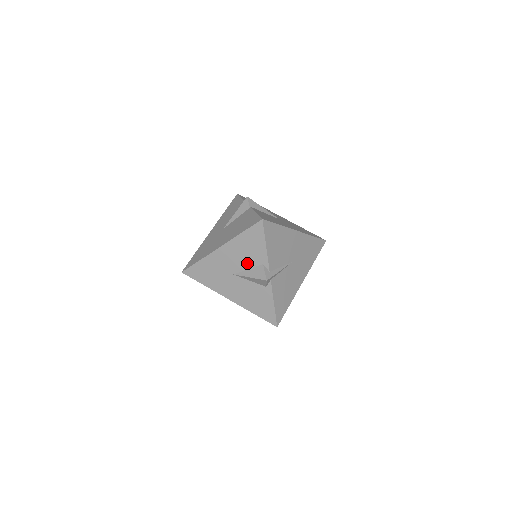
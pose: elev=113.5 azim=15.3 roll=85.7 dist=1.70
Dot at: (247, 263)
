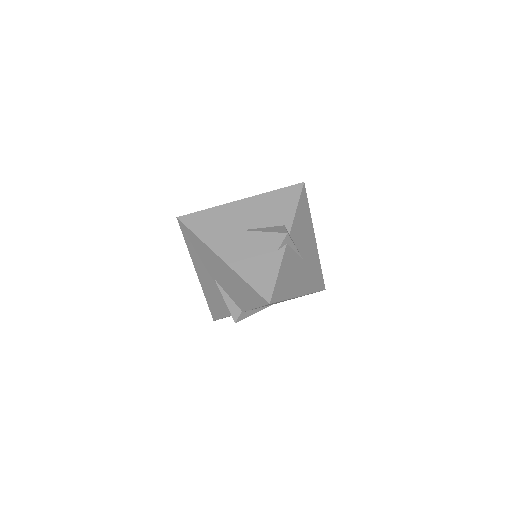
Dot at: (266, 221)
